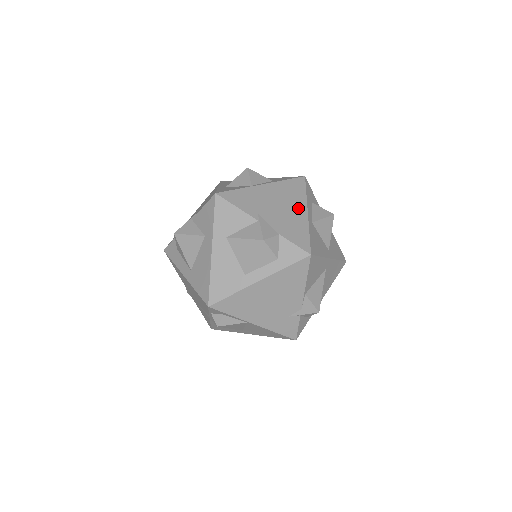
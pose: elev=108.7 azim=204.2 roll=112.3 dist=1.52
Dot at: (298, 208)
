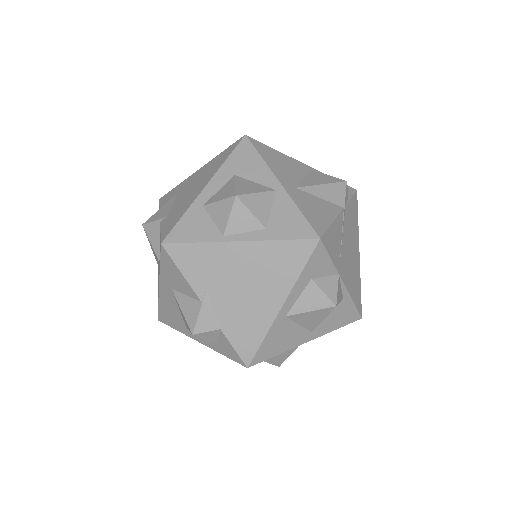
Dot at: (271, 296)
